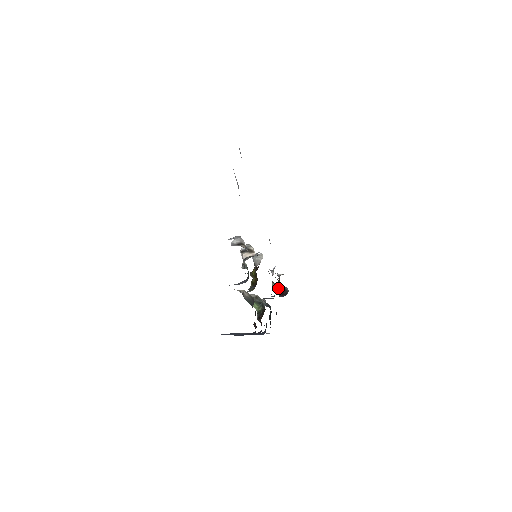
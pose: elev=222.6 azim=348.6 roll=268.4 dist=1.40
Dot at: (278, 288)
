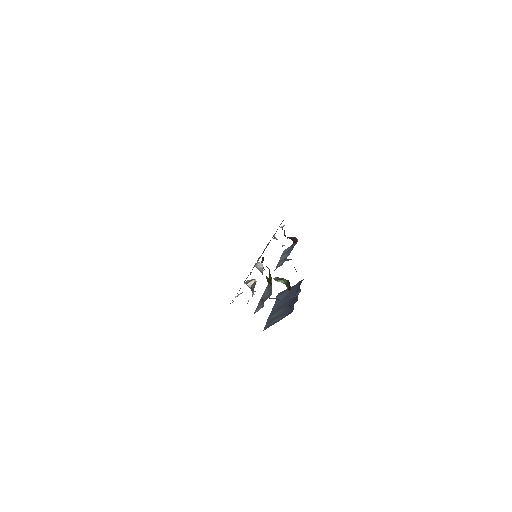
Dot at: occluded
